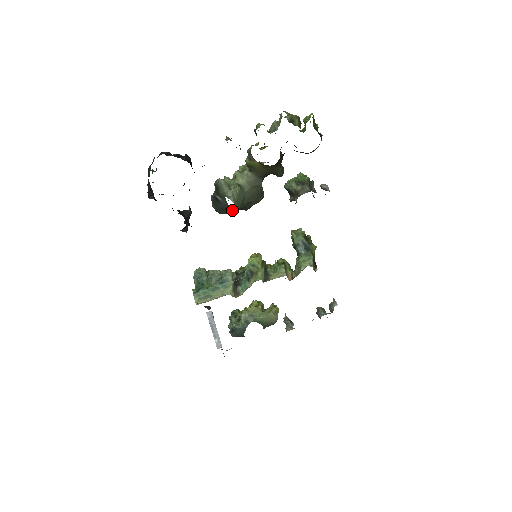
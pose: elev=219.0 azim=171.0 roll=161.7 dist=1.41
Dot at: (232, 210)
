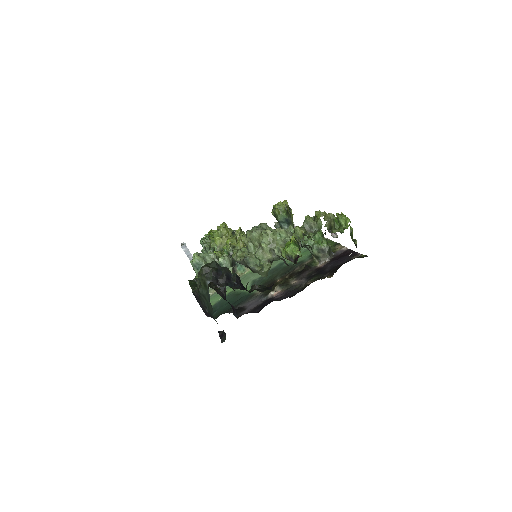
Dot at: occluded
